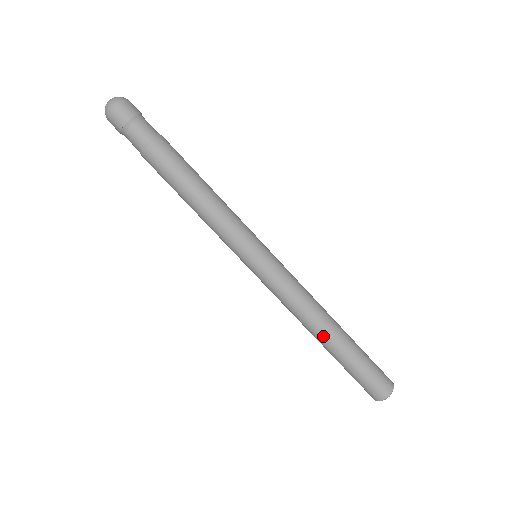
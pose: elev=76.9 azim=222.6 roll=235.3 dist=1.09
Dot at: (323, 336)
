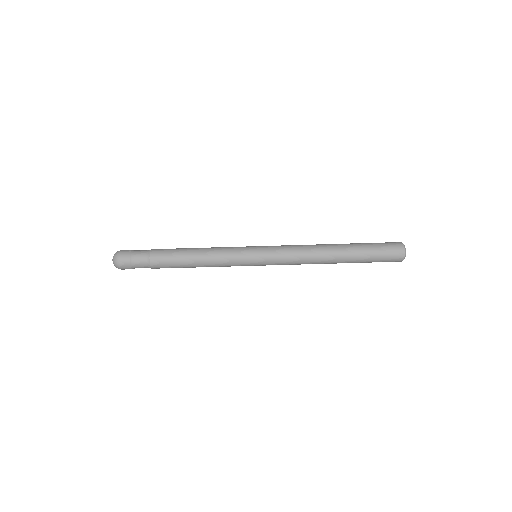
Dot at: (333, 261)
